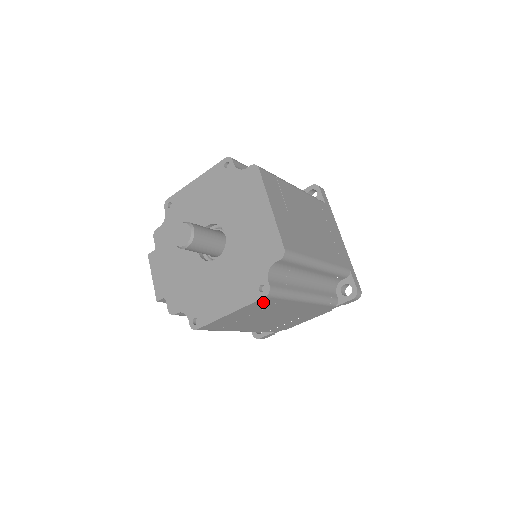
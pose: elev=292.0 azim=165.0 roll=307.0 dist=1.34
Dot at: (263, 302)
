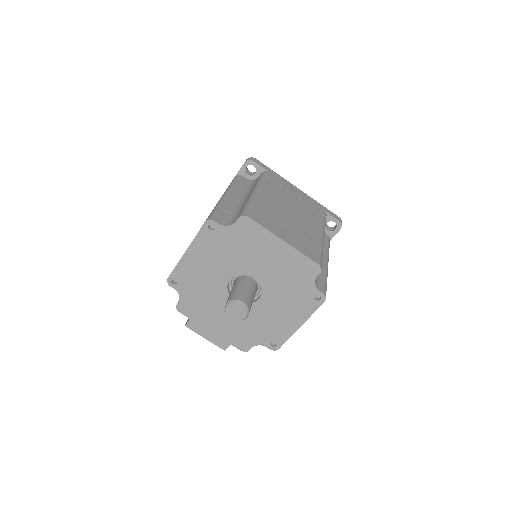
Dot at: occluded
